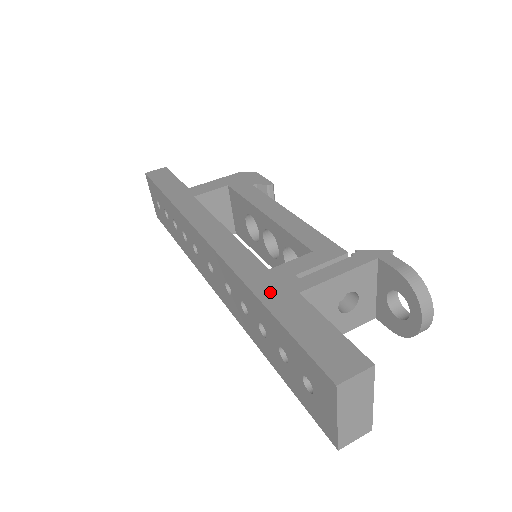
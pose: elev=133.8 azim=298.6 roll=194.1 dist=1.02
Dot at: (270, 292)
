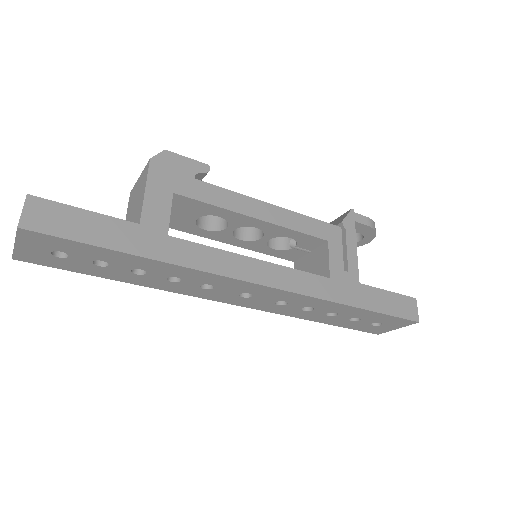
Dot at: (351, 296)
